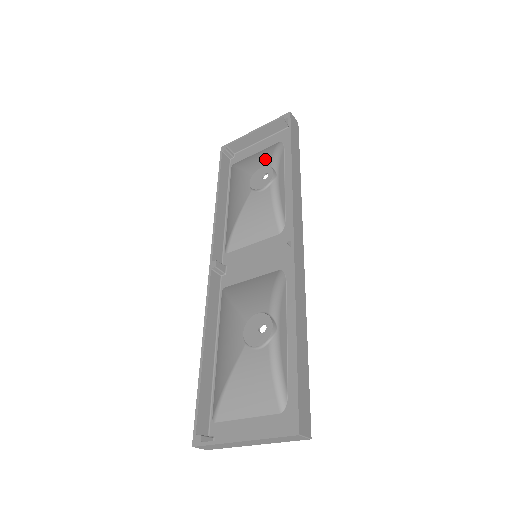
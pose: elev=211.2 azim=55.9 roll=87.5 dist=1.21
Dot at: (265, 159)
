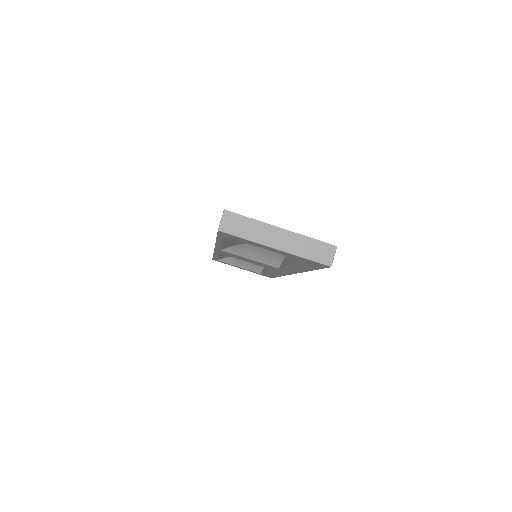
Dot at: occluded
